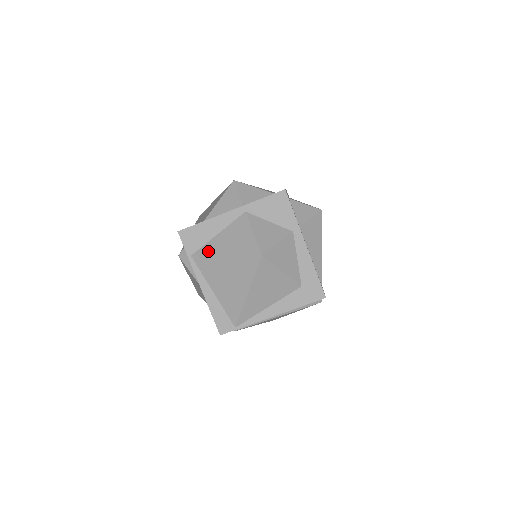
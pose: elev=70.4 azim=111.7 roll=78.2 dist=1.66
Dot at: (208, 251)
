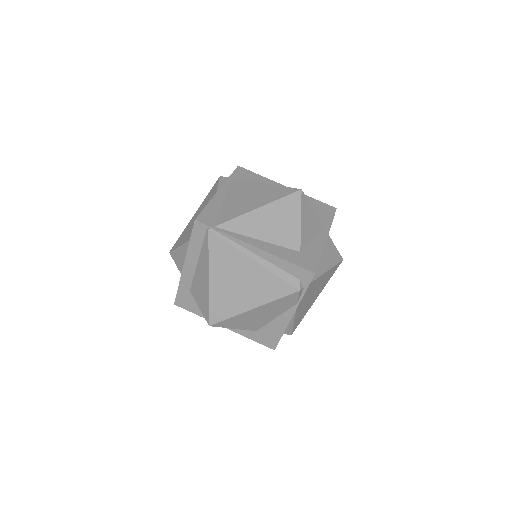
Dot at: occluded
